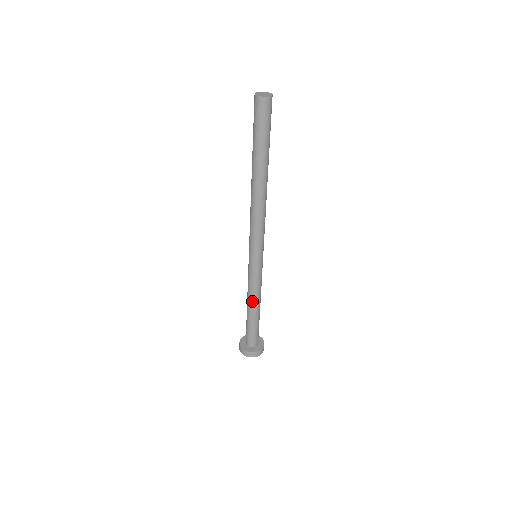
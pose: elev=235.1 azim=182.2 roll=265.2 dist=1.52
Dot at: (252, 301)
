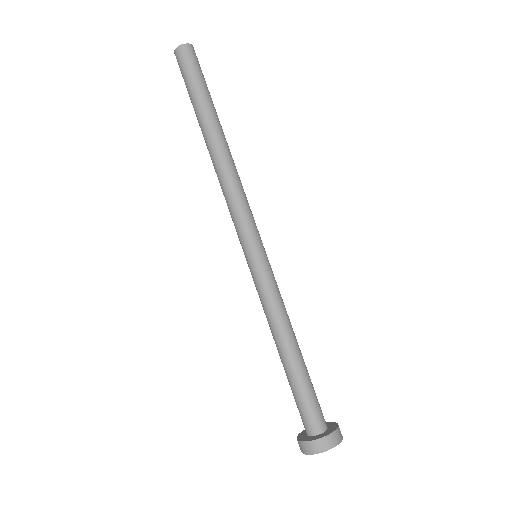
Dot at: (280, 332)
